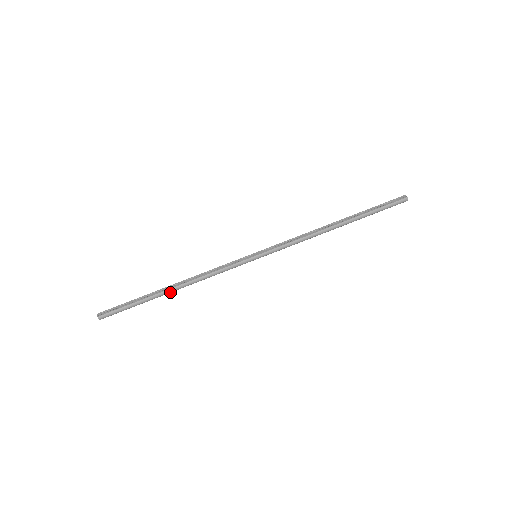
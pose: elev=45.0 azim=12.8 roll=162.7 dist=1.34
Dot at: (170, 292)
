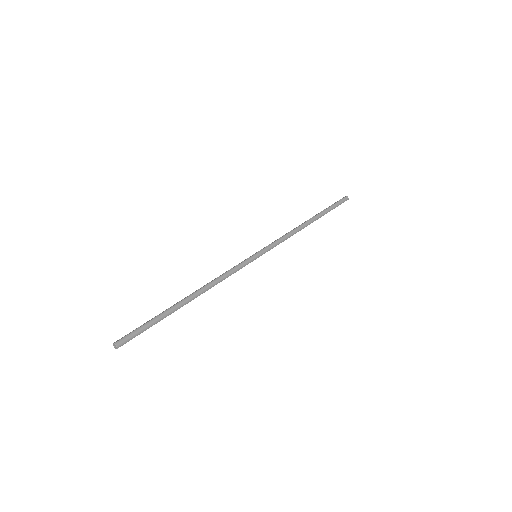
Dot at: (188, 301)
